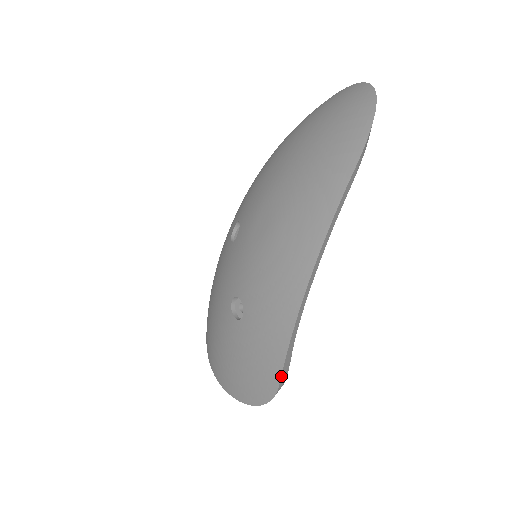
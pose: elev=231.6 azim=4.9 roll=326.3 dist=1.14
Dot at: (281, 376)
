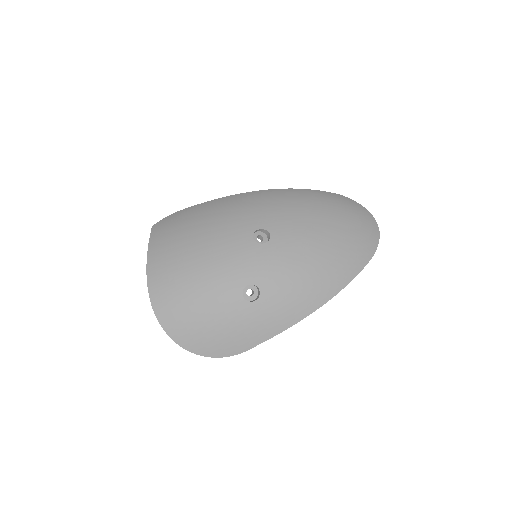
Dot at: (255, 346)
